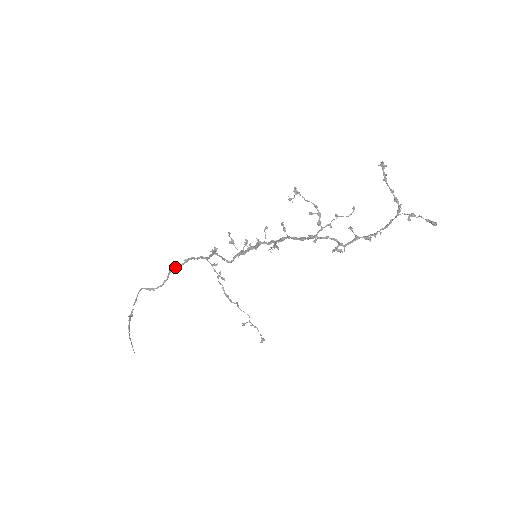
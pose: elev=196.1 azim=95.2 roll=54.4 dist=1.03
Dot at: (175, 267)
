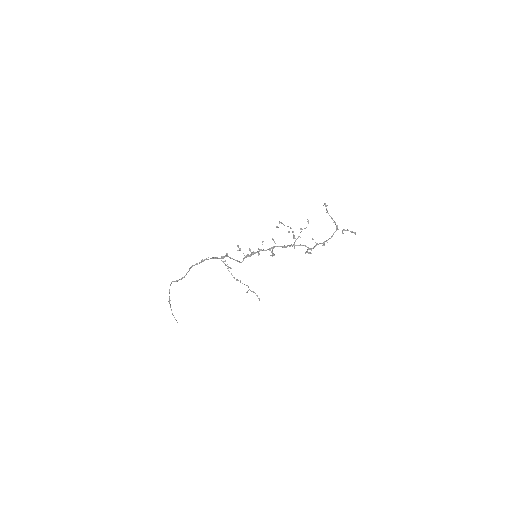
Dot at: occluded
